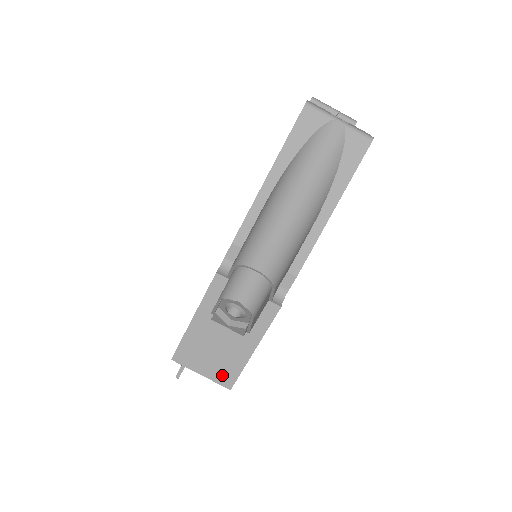
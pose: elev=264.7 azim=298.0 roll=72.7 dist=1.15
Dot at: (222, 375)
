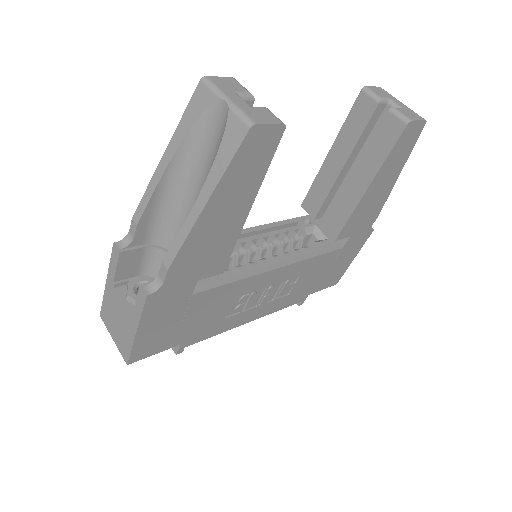
Dot at: (122, 347)
